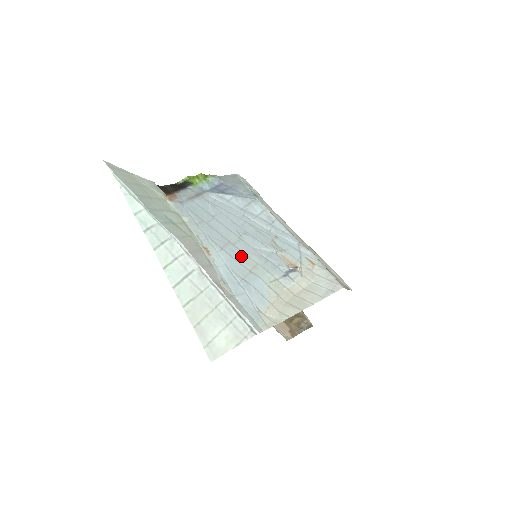
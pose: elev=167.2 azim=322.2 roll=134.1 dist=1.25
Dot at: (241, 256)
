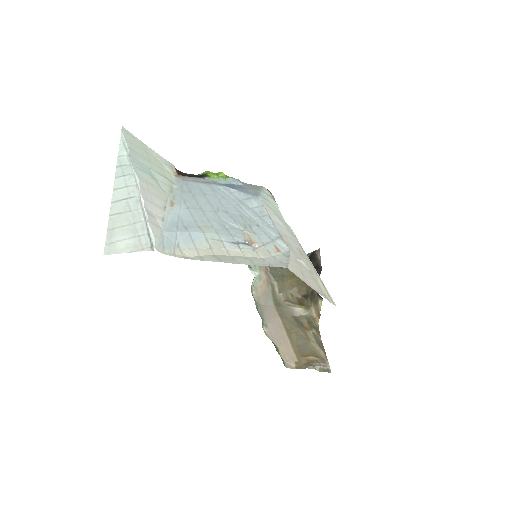
Dot at: (202, 218)
